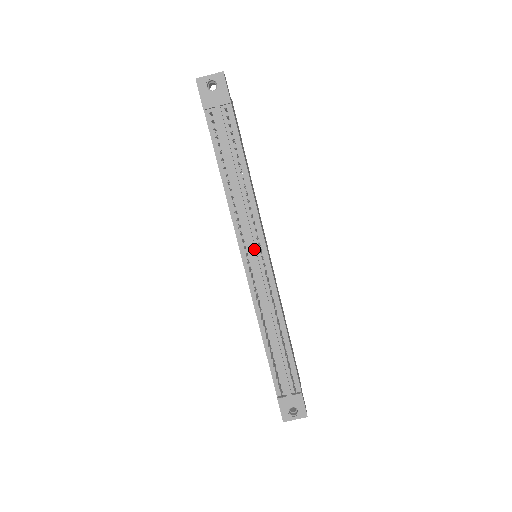
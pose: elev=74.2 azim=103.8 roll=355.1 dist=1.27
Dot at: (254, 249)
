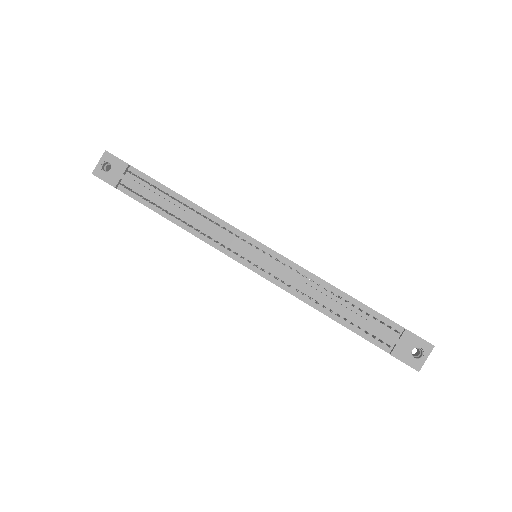
Dot at: (244, 248)
